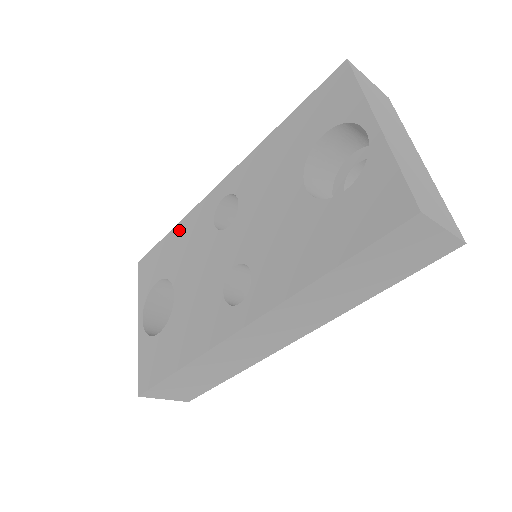
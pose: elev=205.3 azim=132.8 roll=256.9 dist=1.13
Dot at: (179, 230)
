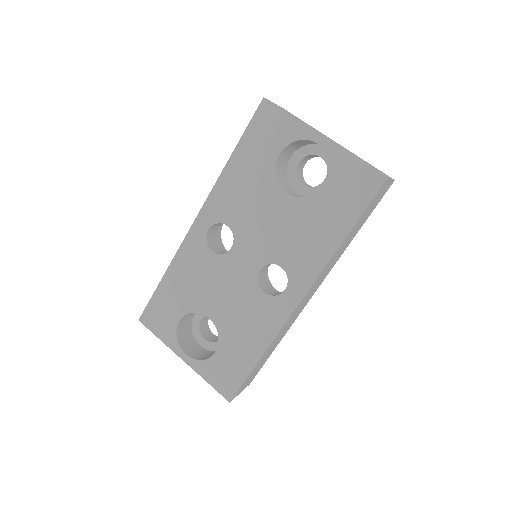
Dot at: (173, 273)
